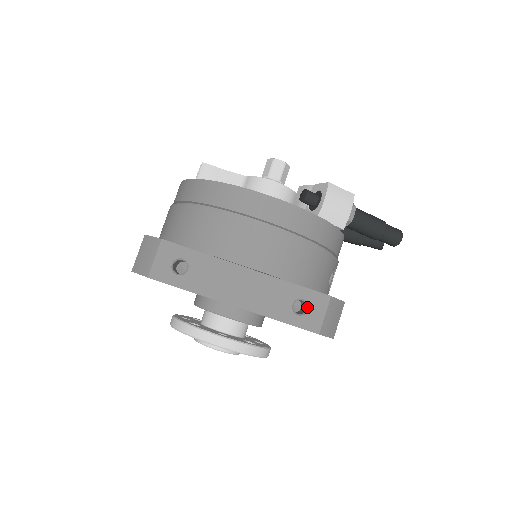
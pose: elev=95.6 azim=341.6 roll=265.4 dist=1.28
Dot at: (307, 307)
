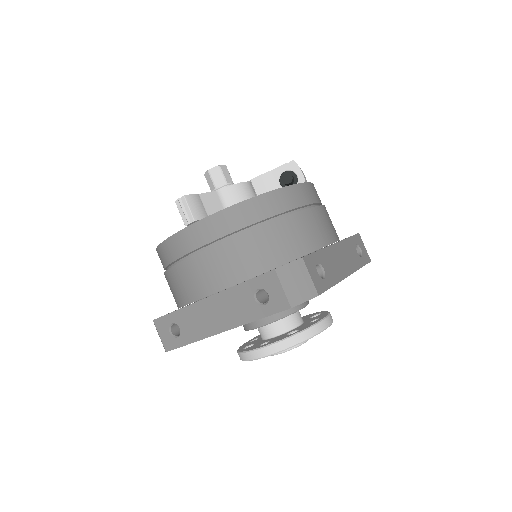
Dot at: (359, 248)
